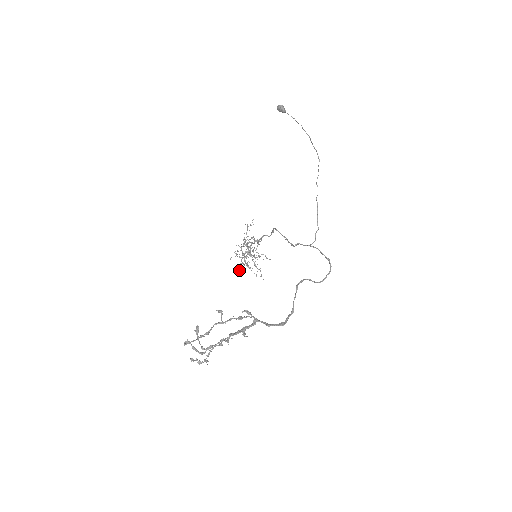
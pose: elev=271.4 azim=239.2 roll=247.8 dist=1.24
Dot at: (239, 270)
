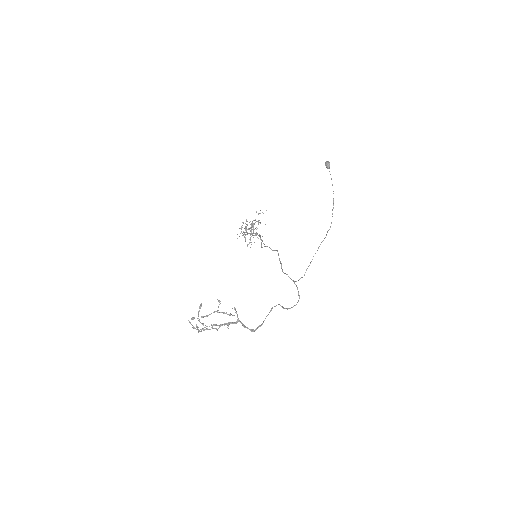
Dot at: occluded
